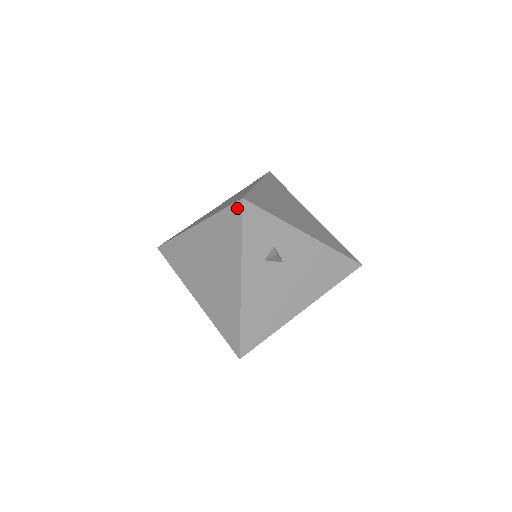
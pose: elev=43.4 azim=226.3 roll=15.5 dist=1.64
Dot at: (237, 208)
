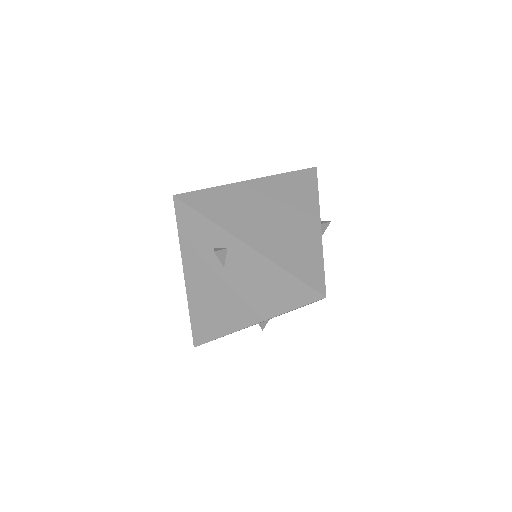
Dot at: (311, 172)
